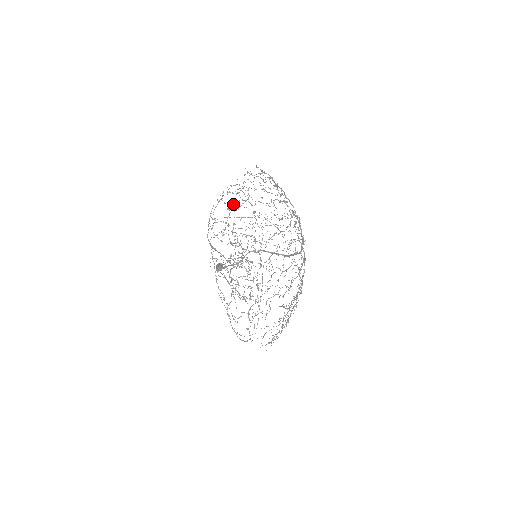
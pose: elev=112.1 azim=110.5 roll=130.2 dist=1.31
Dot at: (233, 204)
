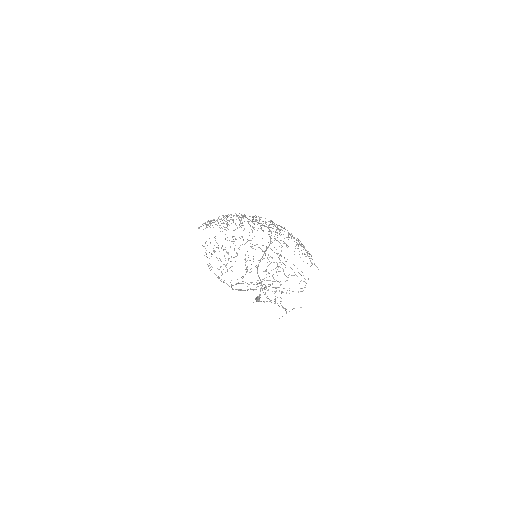
Dot at: occluded
